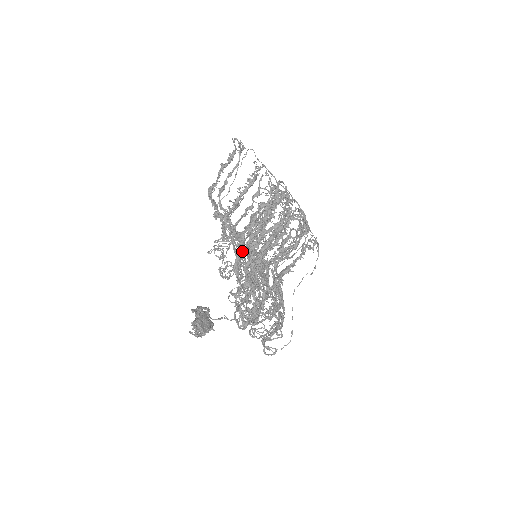
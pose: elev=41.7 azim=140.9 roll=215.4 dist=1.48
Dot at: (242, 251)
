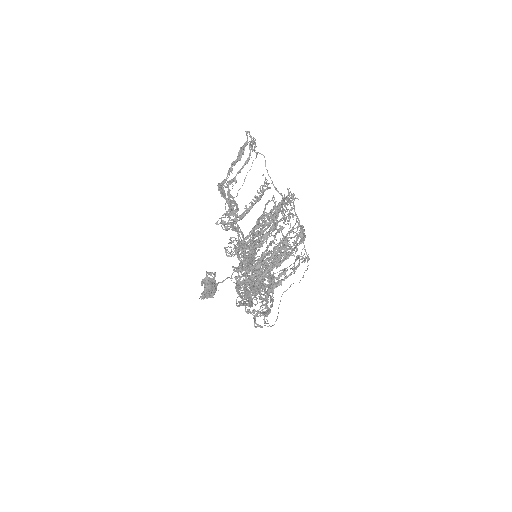
Dot at: occluded
